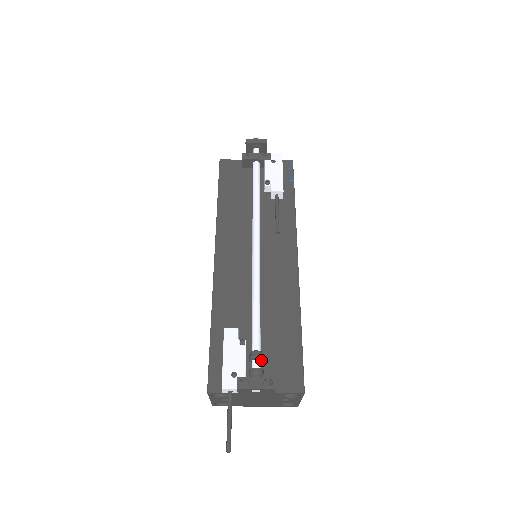
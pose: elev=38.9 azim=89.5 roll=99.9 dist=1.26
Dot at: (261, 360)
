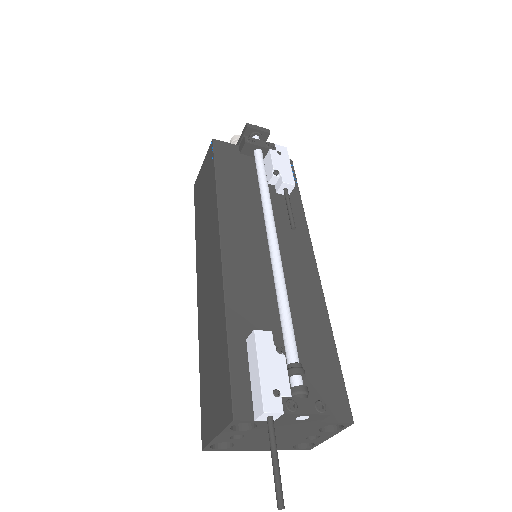
Dot at: (303, 376)
